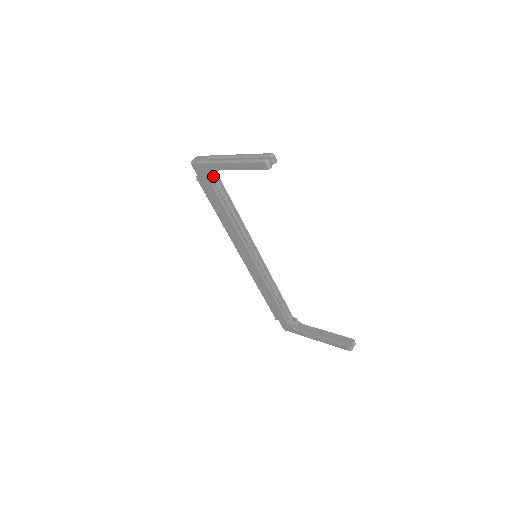
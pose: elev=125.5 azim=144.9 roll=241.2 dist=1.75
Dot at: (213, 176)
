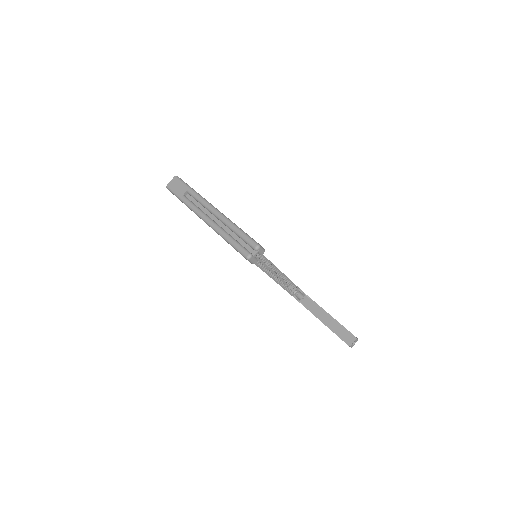
Dot at: occluded
